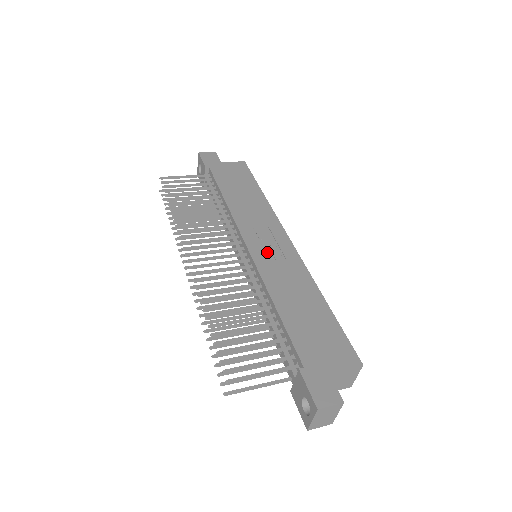
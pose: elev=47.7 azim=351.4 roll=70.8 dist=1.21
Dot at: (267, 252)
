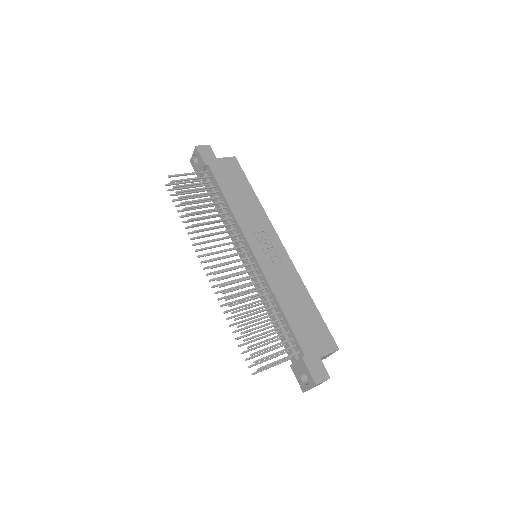
Dot at: (268, 257)
